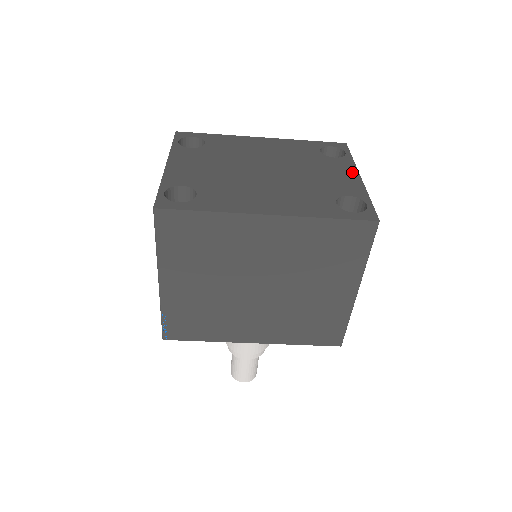
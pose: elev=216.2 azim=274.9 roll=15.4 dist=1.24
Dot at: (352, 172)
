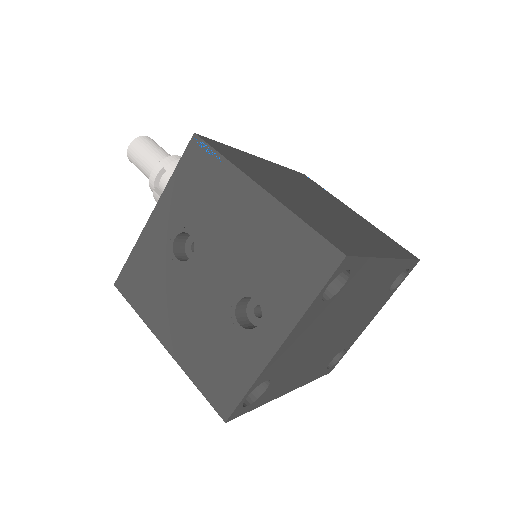
Dot at: (376, 314)
